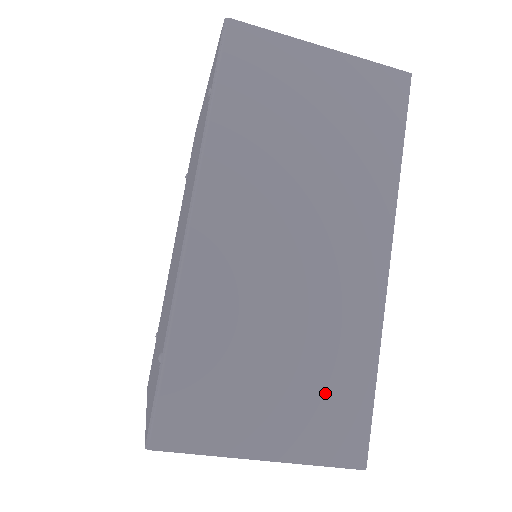
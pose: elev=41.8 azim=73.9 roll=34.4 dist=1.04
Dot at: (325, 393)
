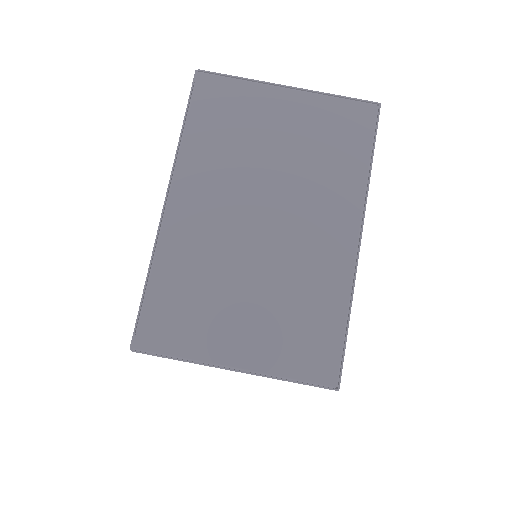
Dot at: occluded
